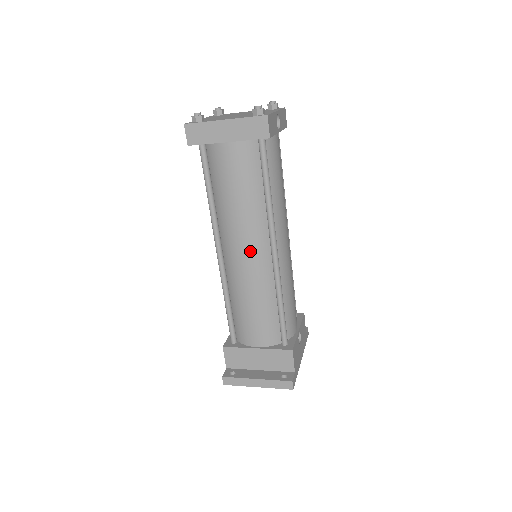
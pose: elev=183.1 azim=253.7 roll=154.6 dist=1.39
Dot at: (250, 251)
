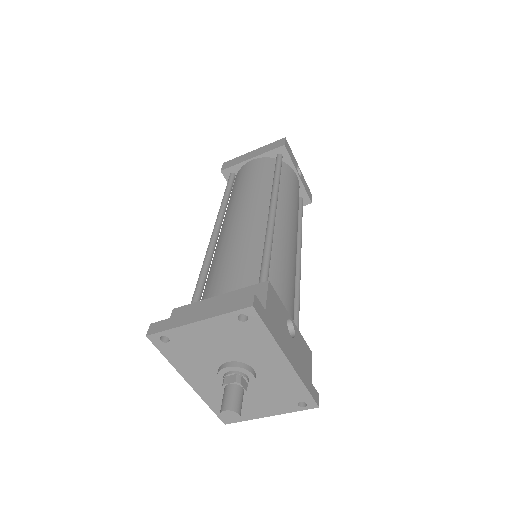
Dot at: (247, 211)
